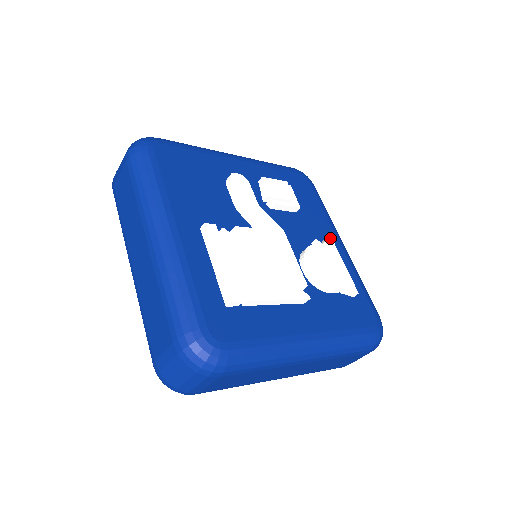
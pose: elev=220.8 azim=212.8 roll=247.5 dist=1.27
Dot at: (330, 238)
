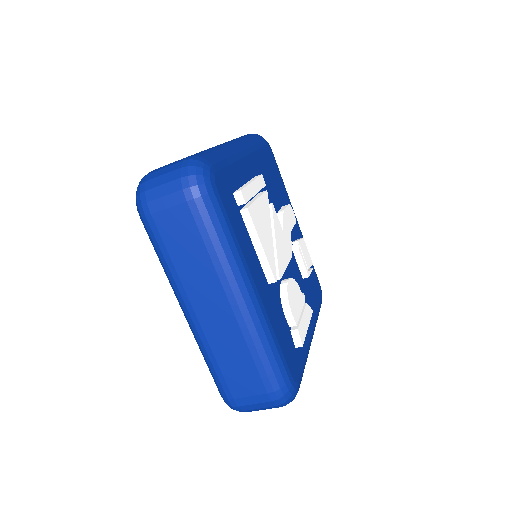
Dot at: (312, 311)
